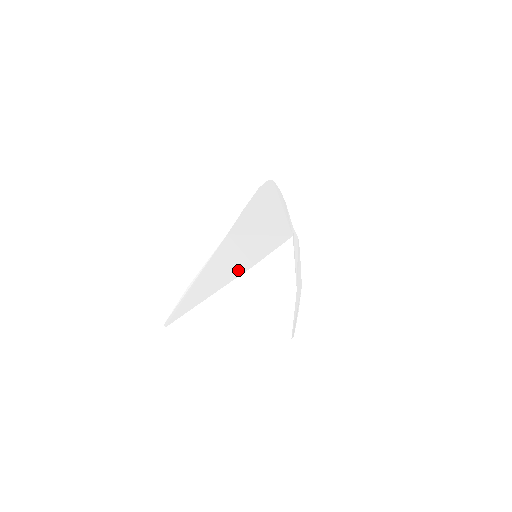
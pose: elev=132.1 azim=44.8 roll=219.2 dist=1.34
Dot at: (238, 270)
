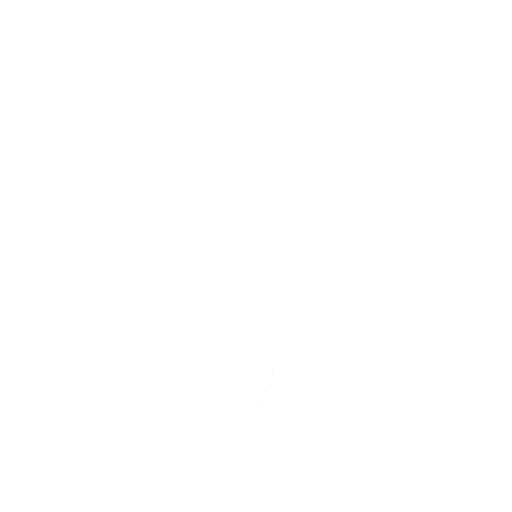
Dot at: (238, 250)
